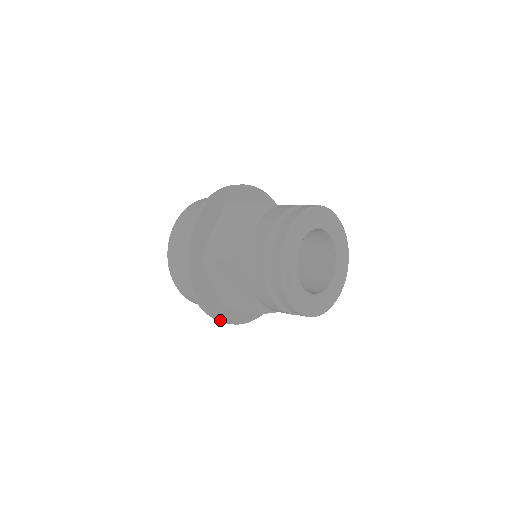
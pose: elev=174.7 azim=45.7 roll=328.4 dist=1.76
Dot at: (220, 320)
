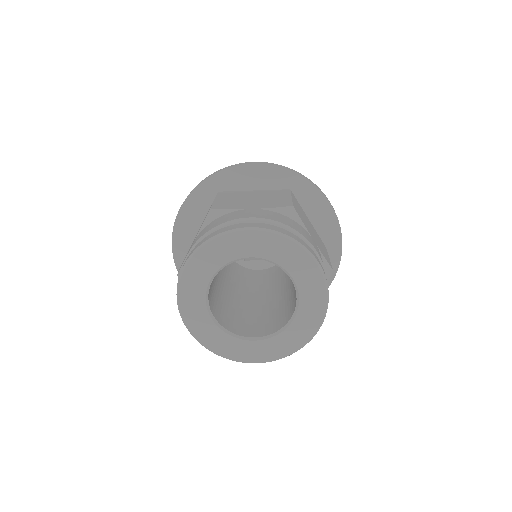
Dot at: (174, 255)
